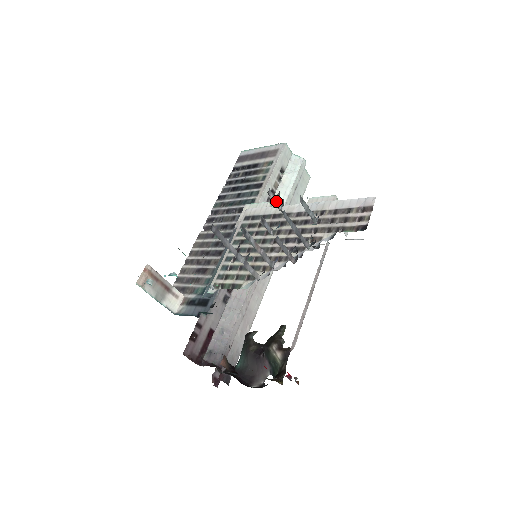
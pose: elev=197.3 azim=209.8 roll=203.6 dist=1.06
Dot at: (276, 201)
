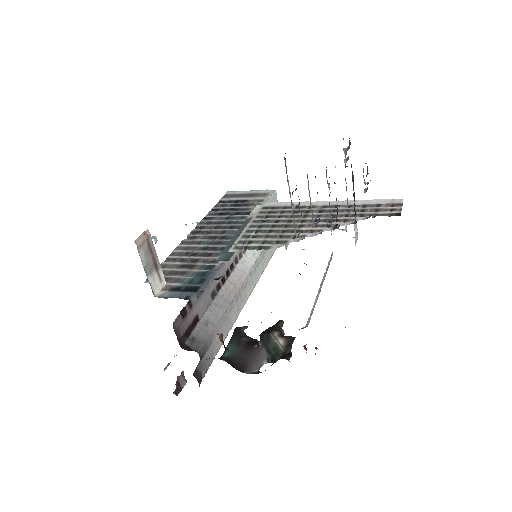
Dot at: (345, 152)
